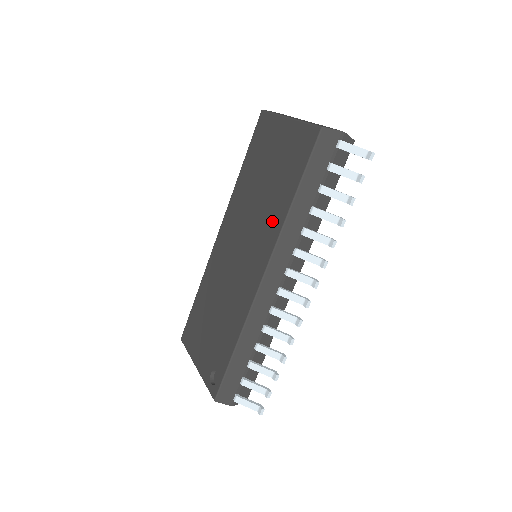
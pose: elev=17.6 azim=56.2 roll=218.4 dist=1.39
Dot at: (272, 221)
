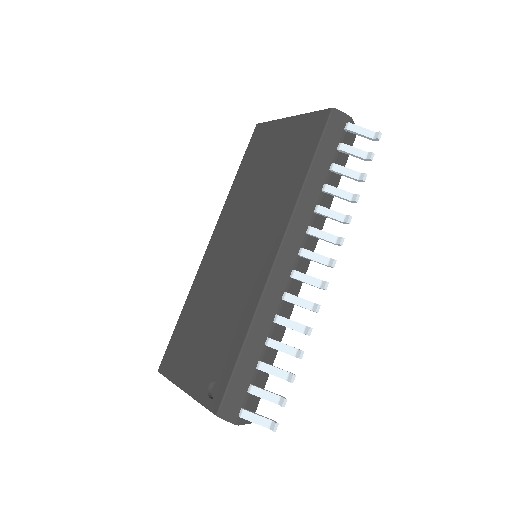
Dot at: (283, 201)
